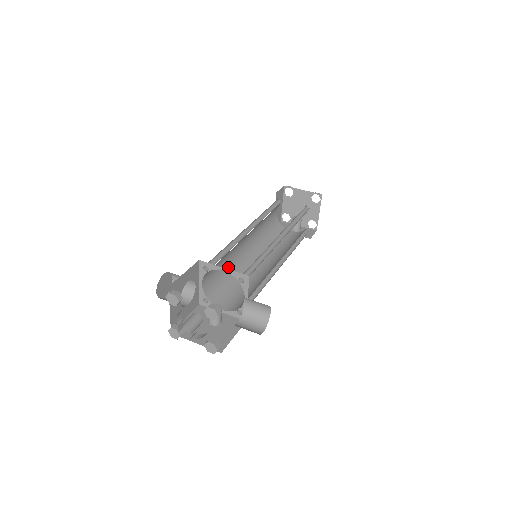
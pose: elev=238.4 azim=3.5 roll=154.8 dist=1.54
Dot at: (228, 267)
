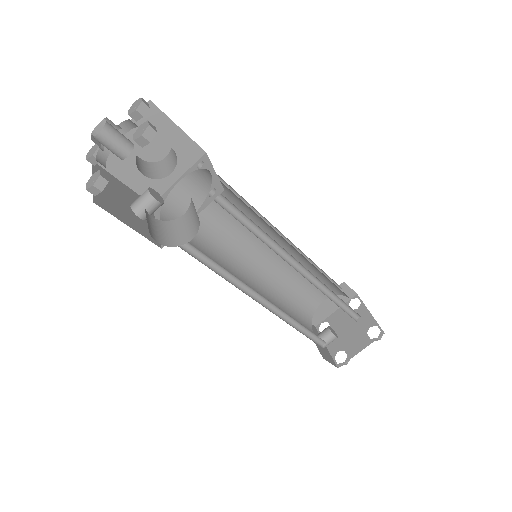
Dot at: (220, 231)
